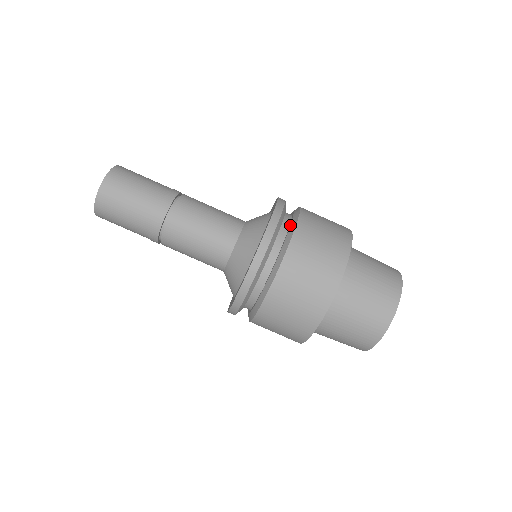
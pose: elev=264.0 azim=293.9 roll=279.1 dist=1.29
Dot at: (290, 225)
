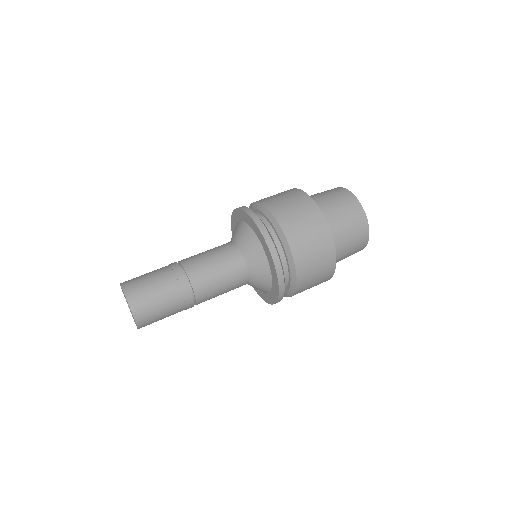
Dot at: (254, 208)
